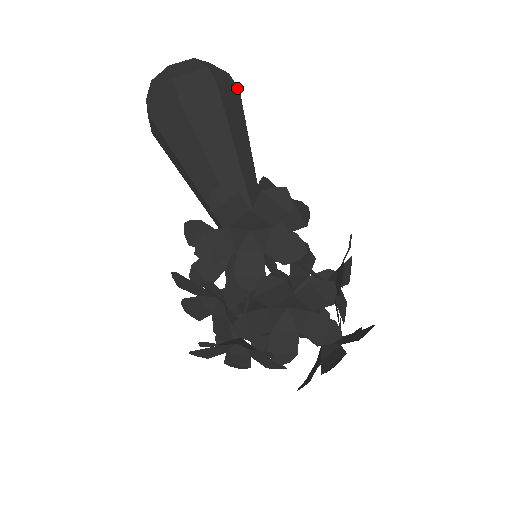
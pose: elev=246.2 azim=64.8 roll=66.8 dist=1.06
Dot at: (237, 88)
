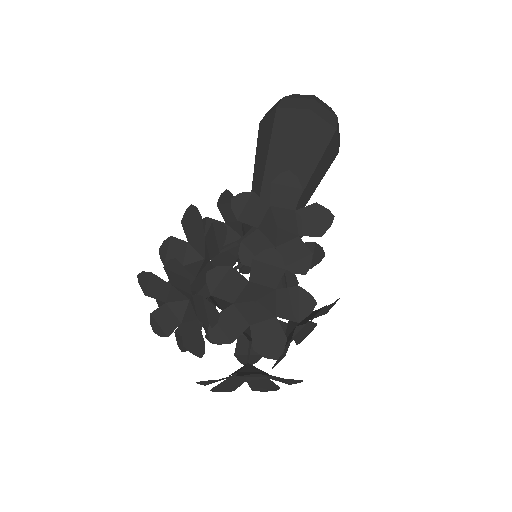
Dot at: occluded
